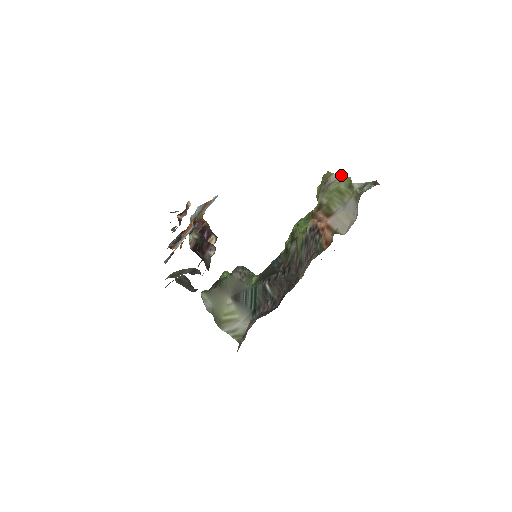
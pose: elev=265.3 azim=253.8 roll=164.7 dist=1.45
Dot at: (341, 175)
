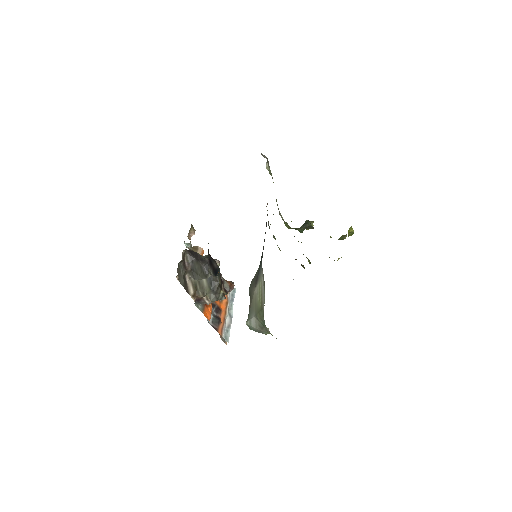
Dot at: occluded
